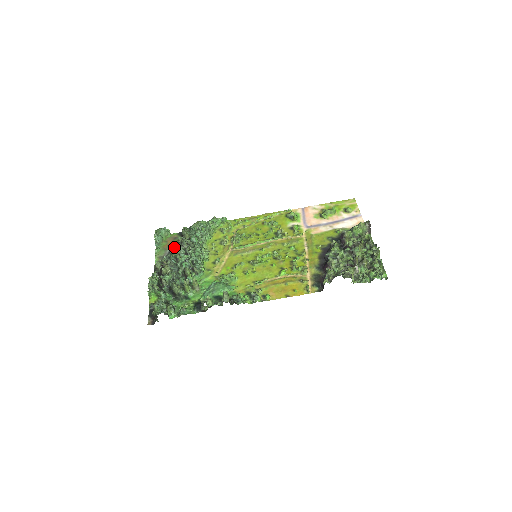
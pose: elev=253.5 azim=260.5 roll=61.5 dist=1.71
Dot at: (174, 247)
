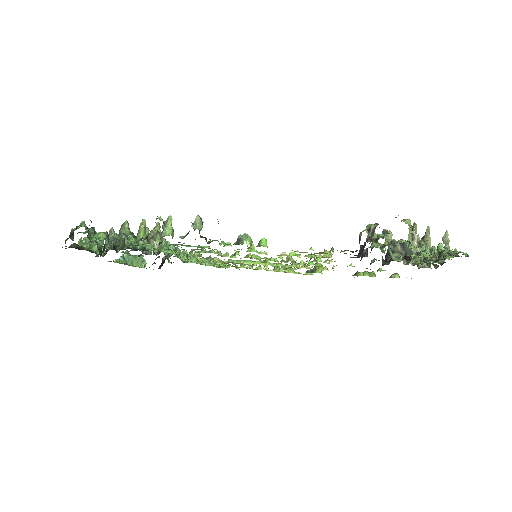
Dot at: occluded
